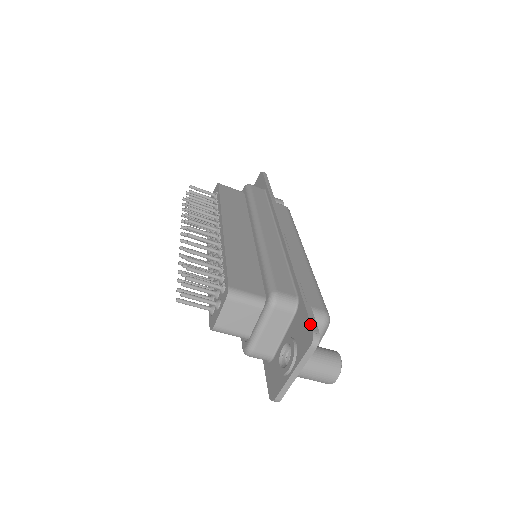
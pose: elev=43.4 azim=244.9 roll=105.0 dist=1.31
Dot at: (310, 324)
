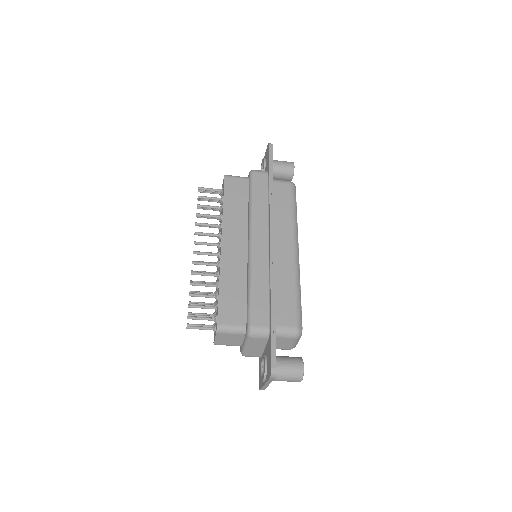
Dot at: (271, 361)
